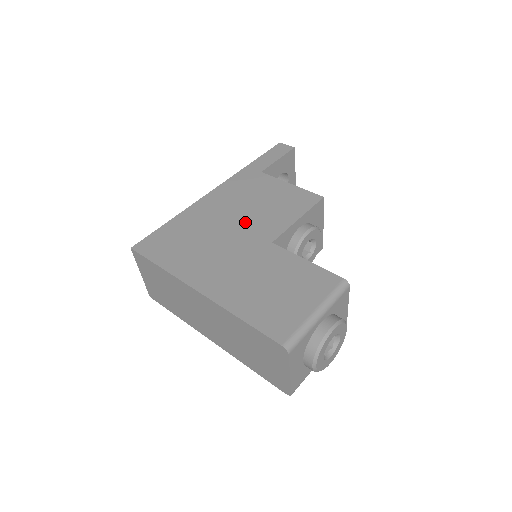
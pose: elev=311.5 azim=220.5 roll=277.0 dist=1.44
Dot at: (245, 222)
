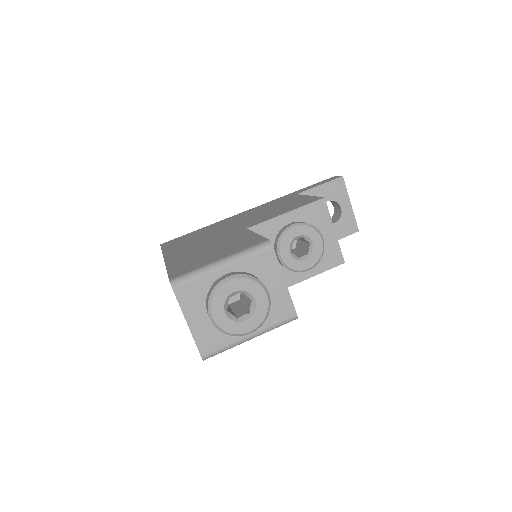
Dot at: (245, 221)
